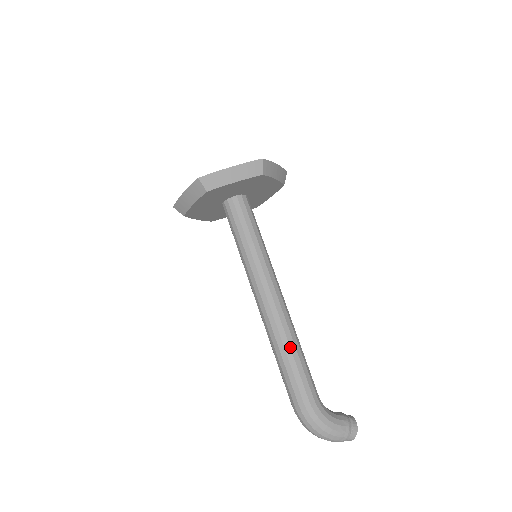
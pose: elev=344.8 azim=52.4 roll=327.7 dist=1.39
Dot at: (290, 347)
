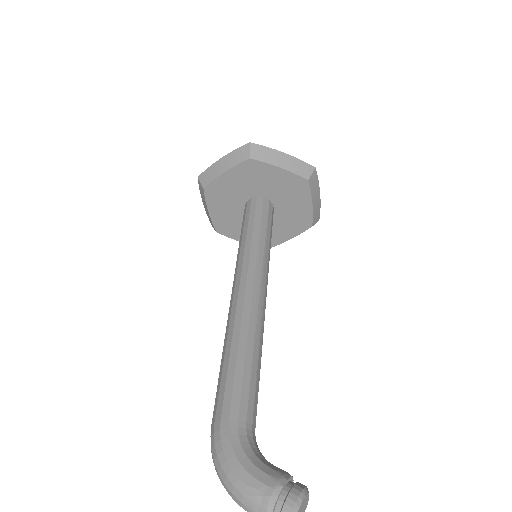
Dot at: (231, 346)
